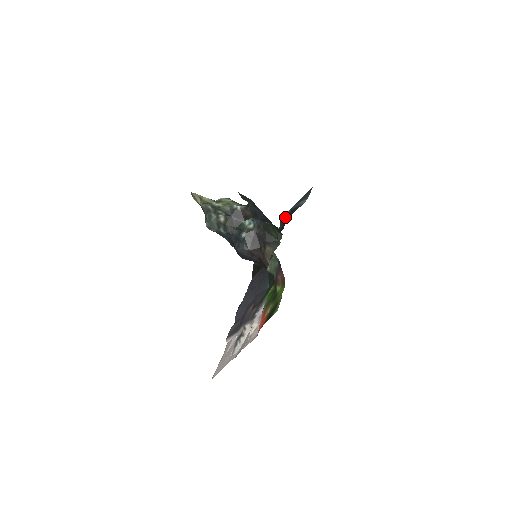
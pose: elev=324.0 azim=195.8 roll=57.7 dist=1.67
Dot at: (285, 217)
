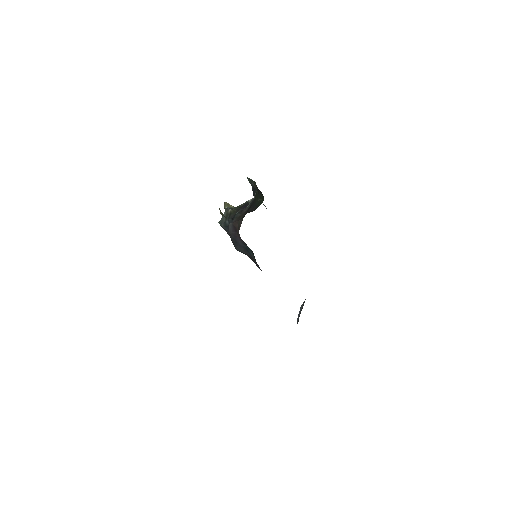
Dot at: occluded
